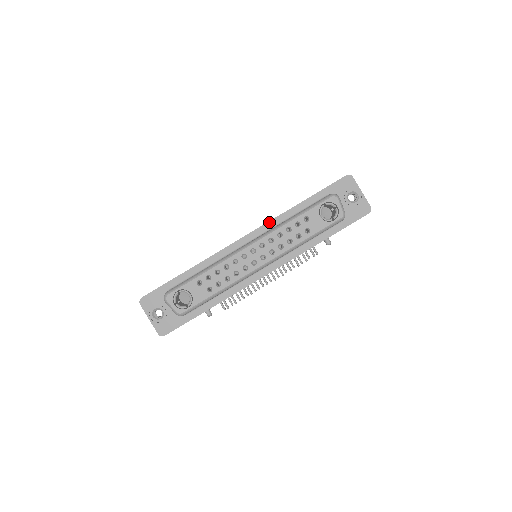
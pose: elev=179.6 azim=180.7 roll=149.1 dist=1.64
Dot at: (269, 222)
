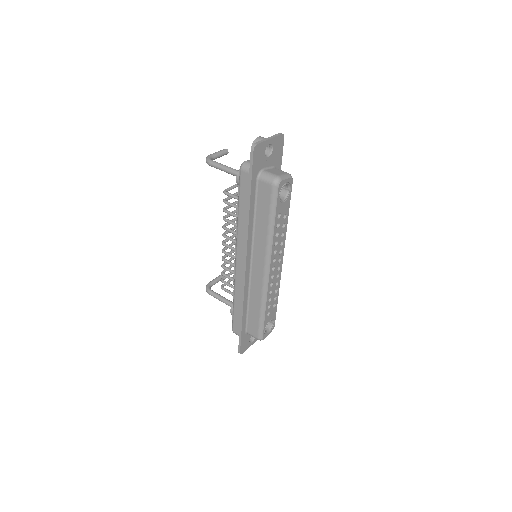
Dot at: (248, 243)
